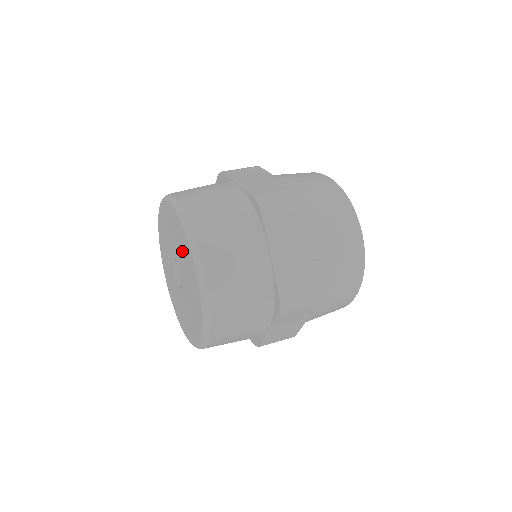
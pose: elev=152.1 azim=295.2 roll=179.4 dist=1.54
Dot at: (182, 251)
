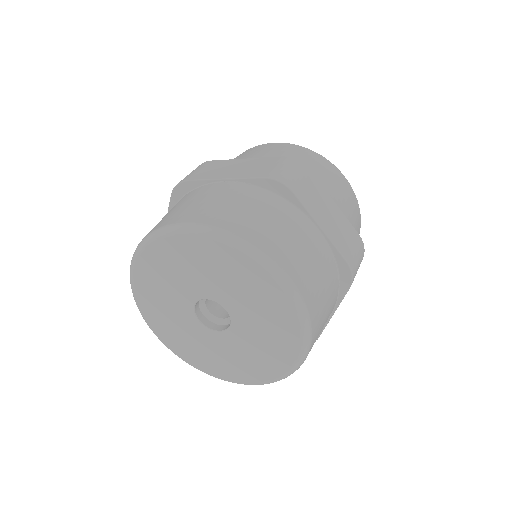
Dot at: (265, 326)
